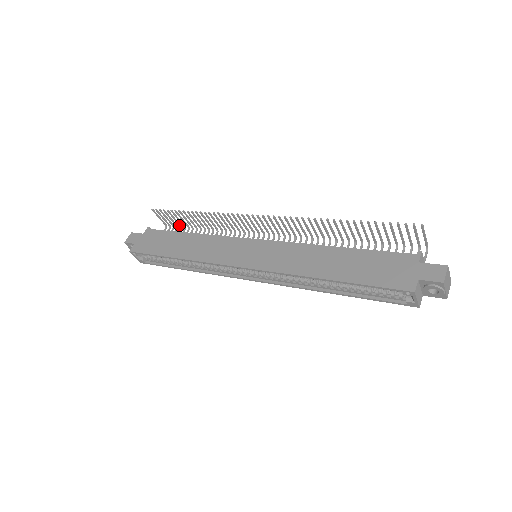
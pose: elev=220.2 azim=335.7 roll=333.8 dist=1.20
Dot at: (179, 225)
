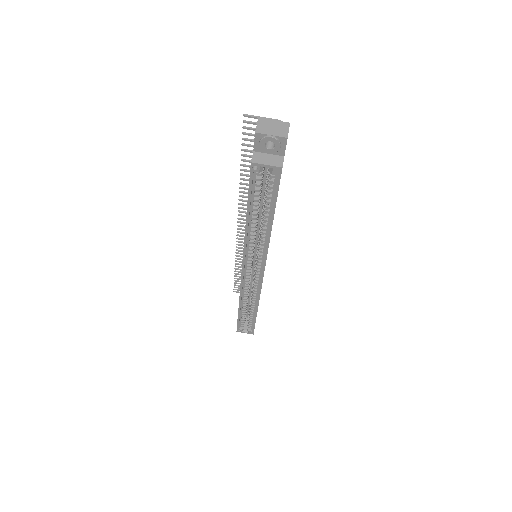
Dot at: occluded
